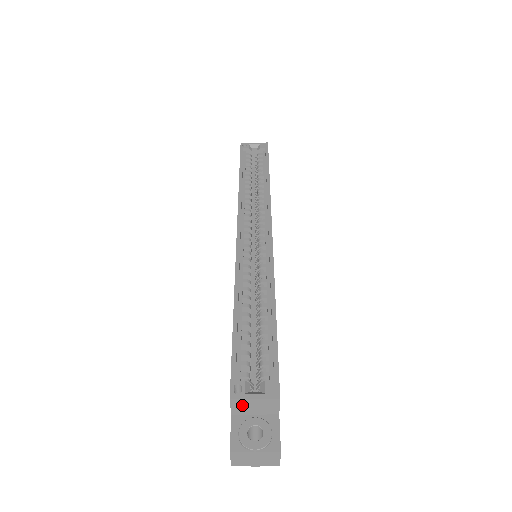
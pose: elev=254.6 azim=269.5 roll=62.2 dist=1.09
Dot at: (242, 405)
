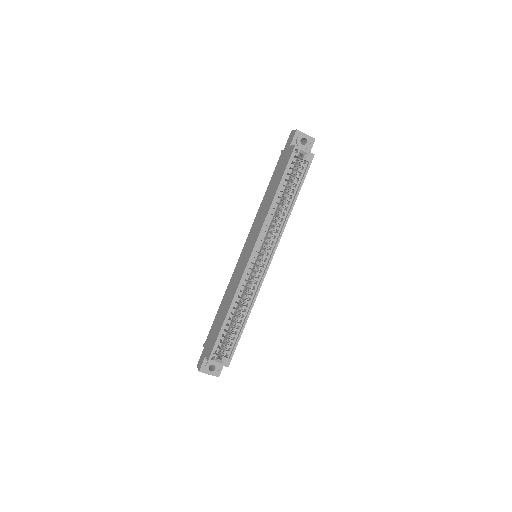
Dot at: occluded
